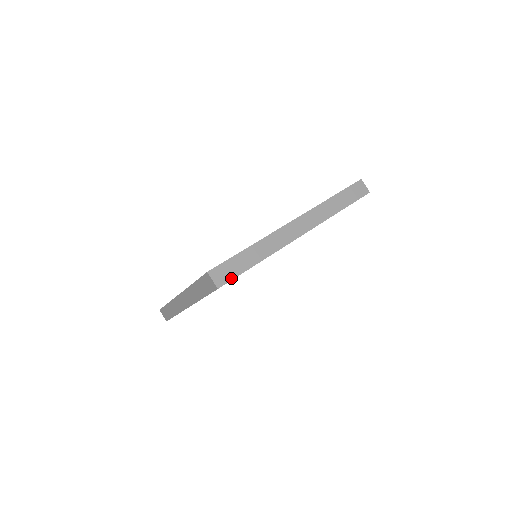
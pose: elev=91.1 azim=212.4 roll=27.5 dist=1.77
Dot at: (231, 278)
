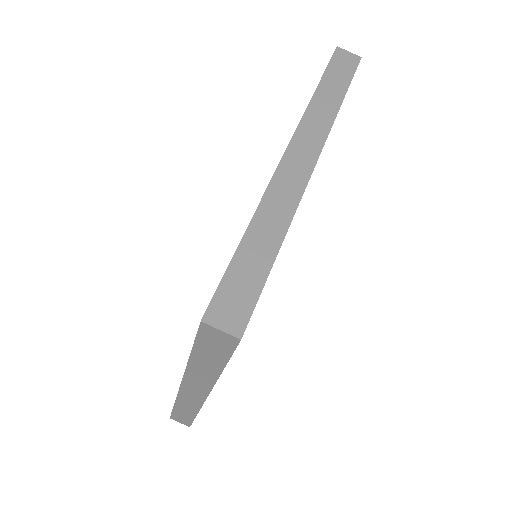
Dot at: (251, 304)
